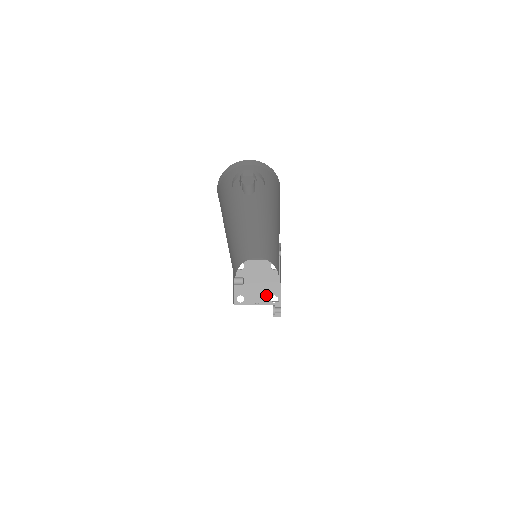
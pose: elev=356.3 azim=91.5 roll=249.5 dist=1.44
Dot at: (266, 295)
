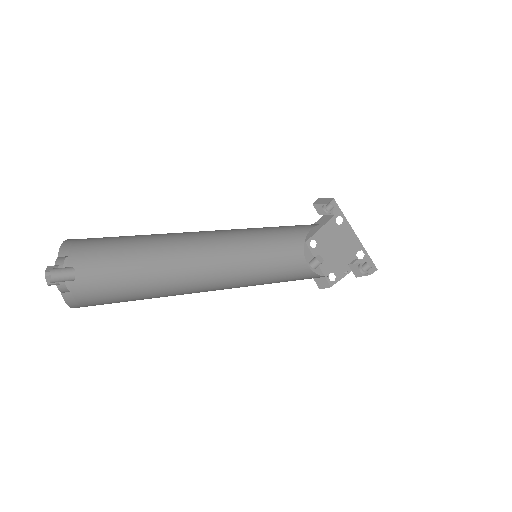
Dot at: (350, 256)
